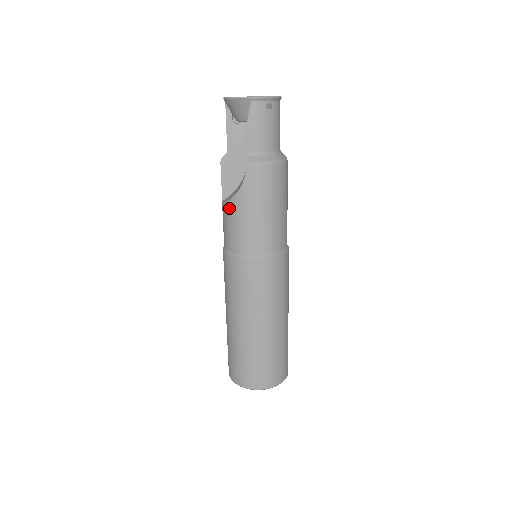
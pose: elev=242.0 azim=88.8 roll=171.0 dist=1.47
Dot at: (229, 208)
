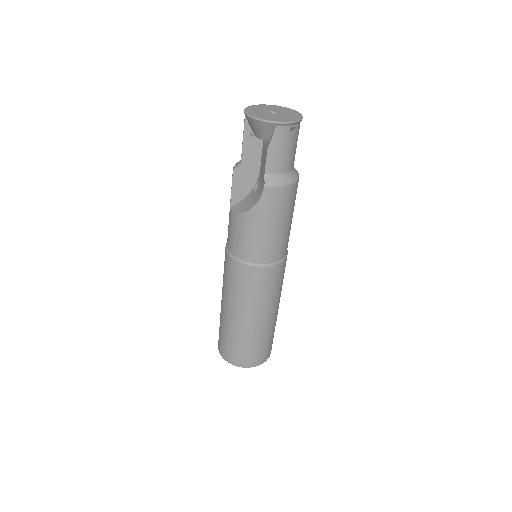
Dot at: (240, 220)
